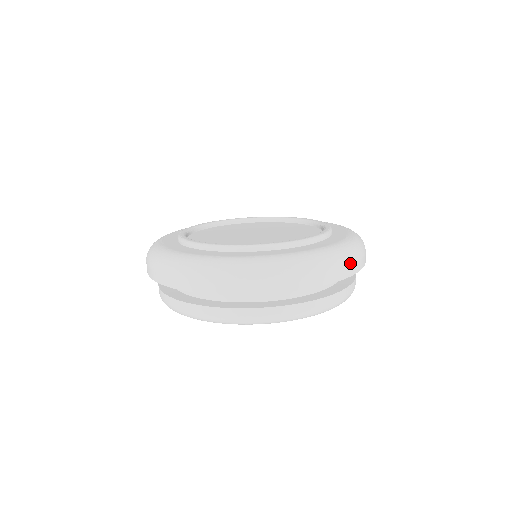
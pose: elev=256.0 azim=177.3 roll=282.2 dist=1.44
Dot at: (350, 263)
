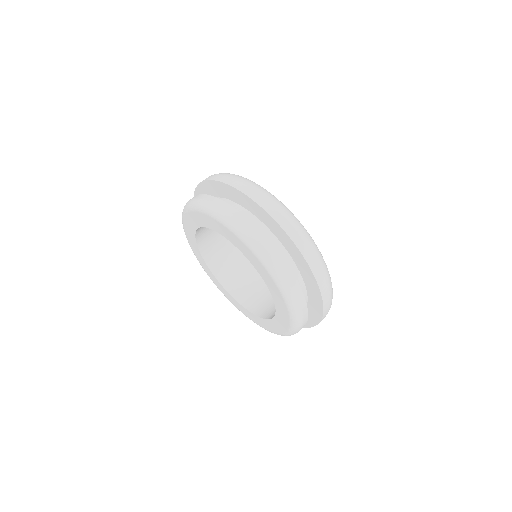
Dot at: occluded
